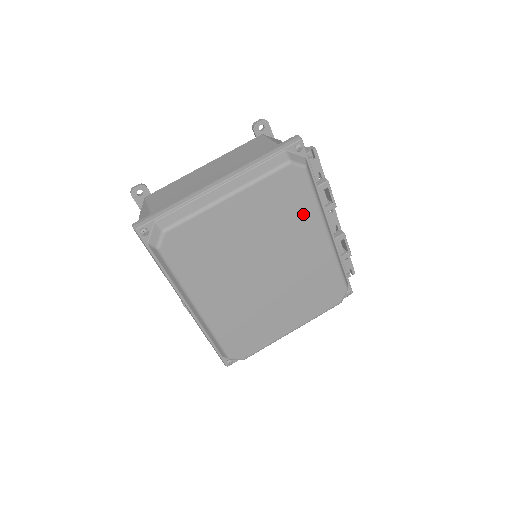
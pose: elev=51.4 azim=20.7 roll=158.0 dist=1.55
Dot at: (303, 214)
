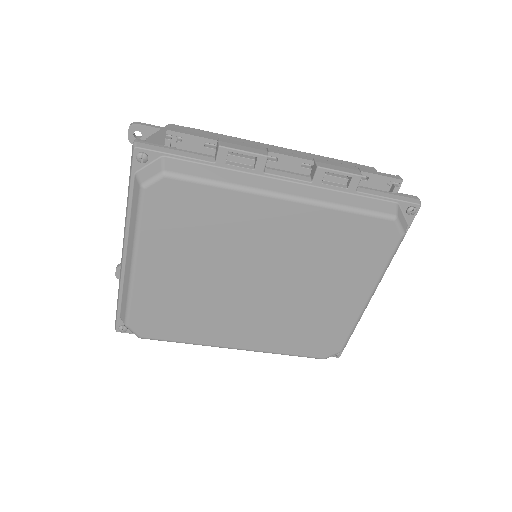
Dot at: (225, 210)
